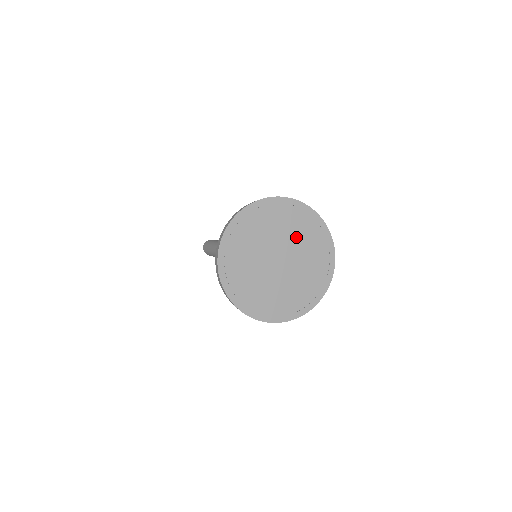
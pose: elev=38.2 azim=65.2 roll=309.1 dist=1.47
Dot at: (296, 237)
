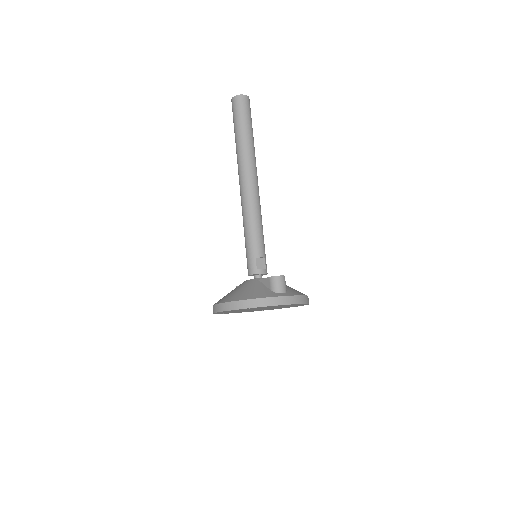
Dot at: occluded
